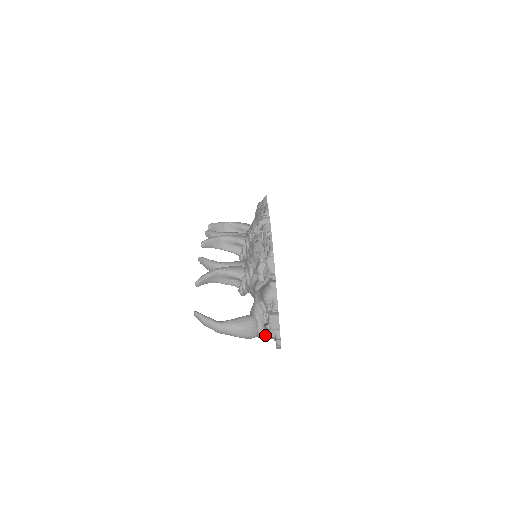
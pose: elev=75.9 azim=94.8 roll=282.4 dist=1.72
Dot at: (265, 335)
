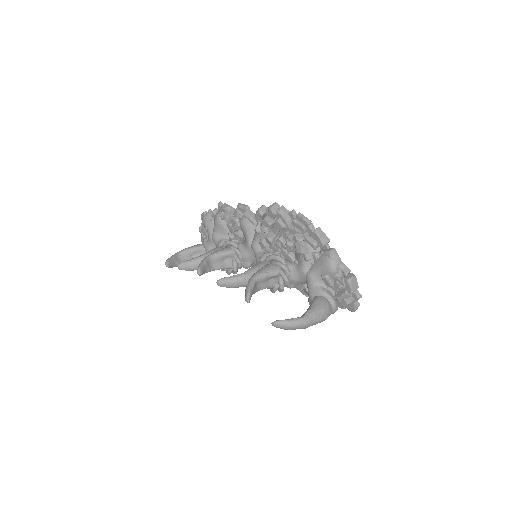
Dot at: occluded
